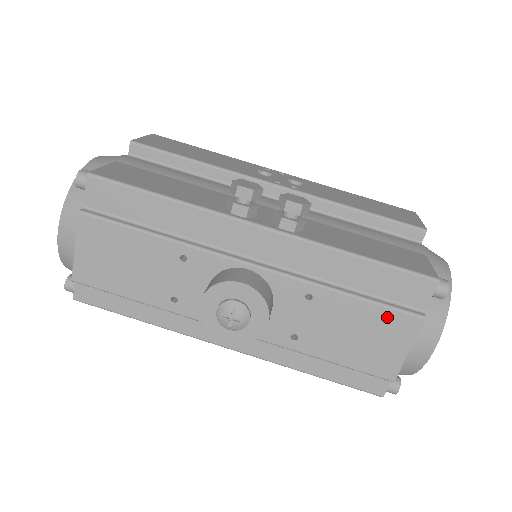
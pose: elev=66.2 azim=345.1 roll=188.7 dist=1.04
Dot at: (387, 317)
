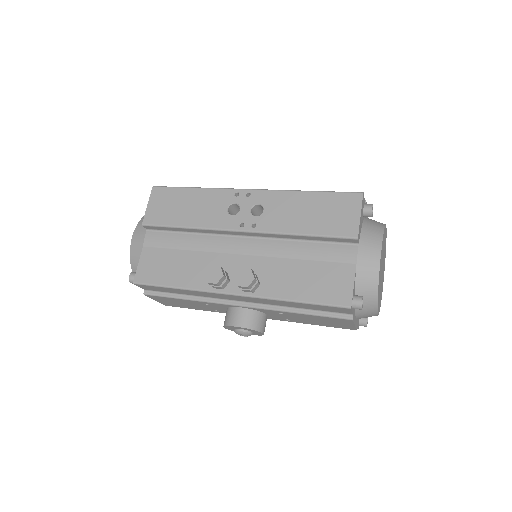
Dot at: (330, 319)
